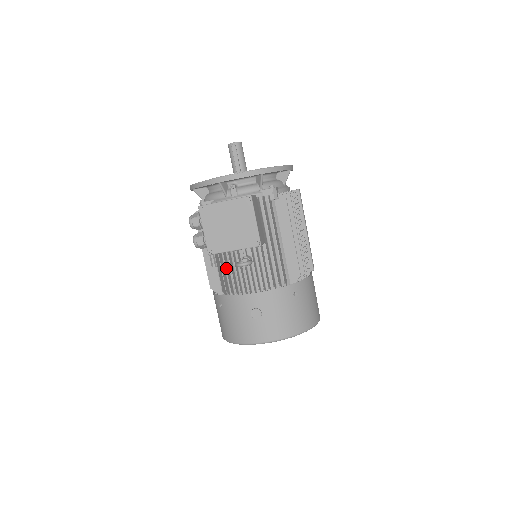
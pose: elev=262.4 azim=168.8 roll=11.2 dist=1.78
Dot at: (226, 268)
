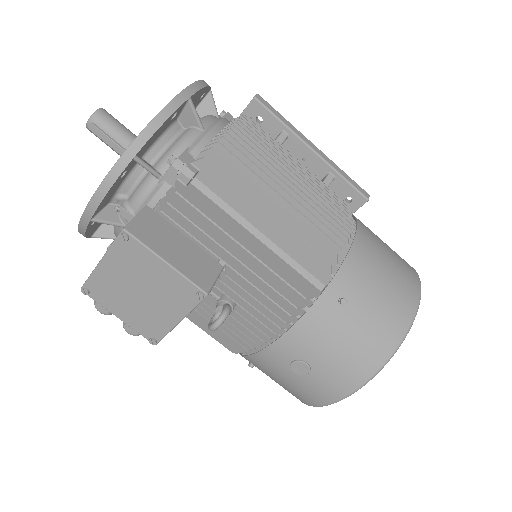
Dot at: occluded
